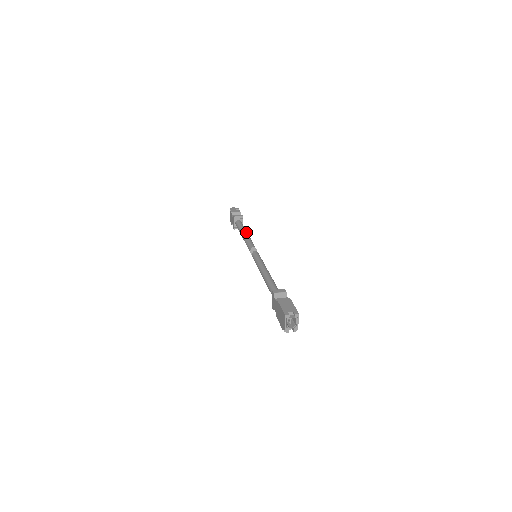
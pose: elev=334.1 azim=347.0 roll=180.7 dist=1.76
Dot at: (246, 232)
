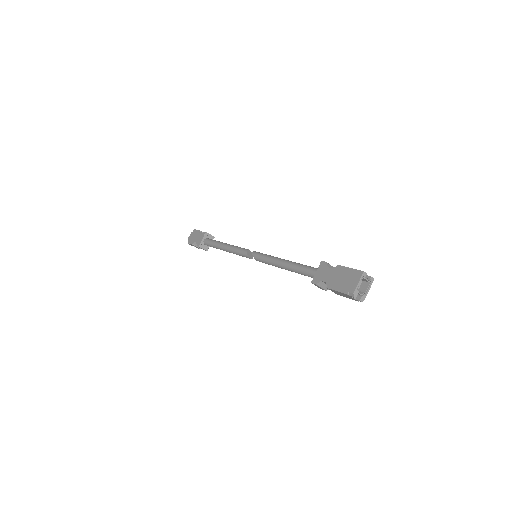
Dot at: occluded
